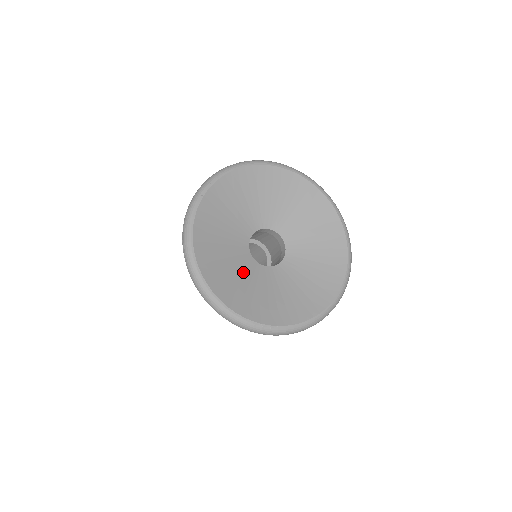
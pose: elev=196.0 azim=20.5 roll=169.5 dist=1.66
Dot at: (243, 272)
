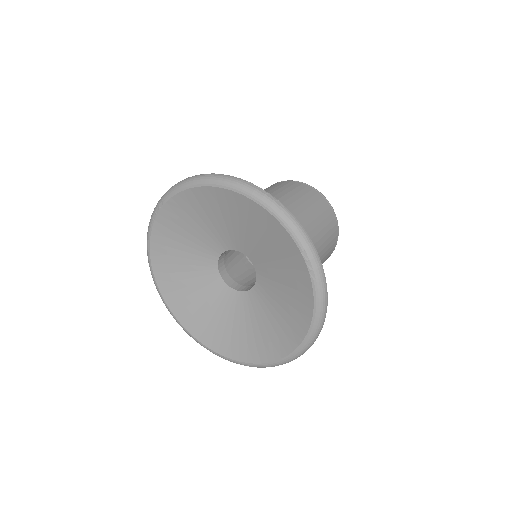
Dot at: (206, 293)
